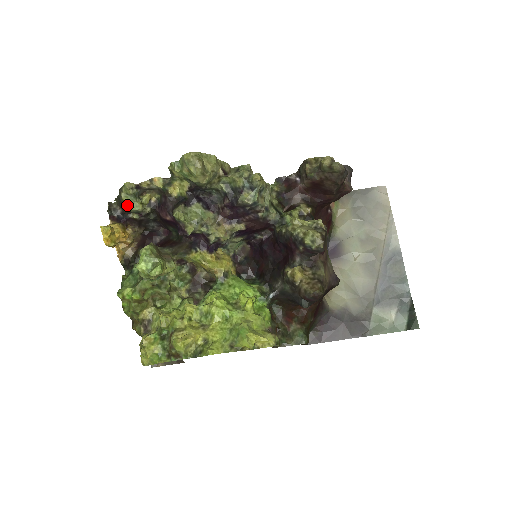
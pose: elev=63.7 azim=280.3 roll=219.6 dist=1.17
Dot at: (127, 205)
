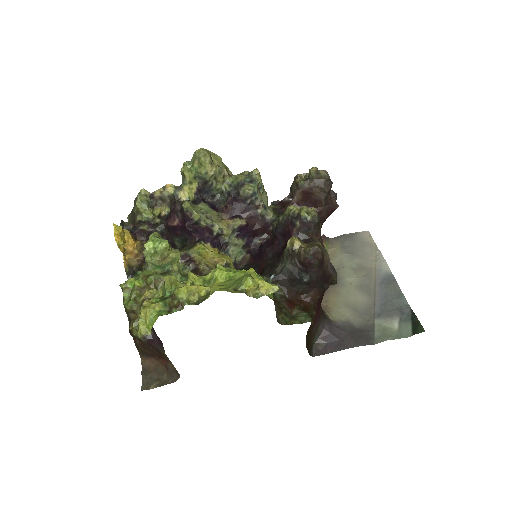
Dot at: (139, 215)
